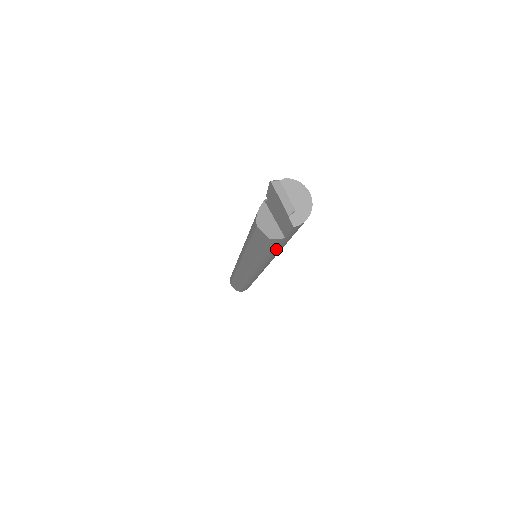
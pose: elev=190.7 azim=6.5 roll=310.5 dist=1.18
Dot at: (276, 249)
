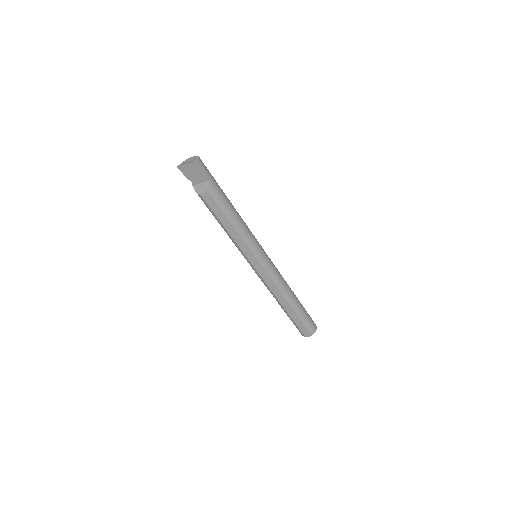
Dot at: (225, 203)
